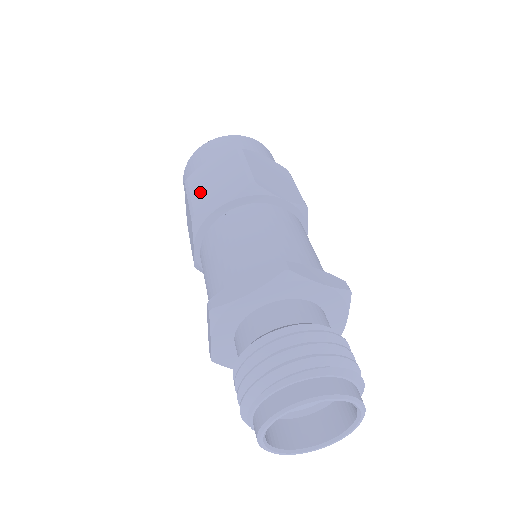
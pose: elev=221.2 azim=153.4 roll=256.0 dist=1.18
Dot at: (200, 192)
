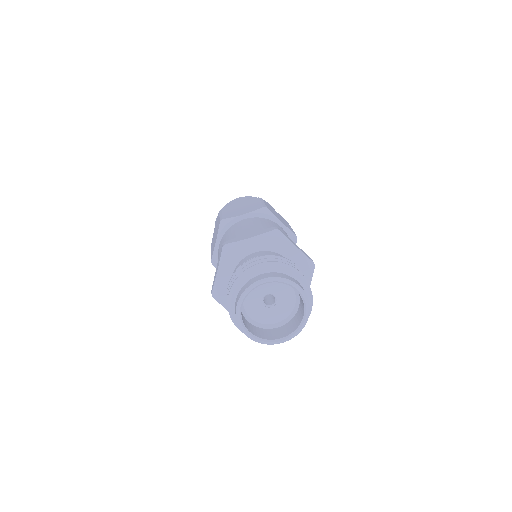
Dot at: (212, 248)
